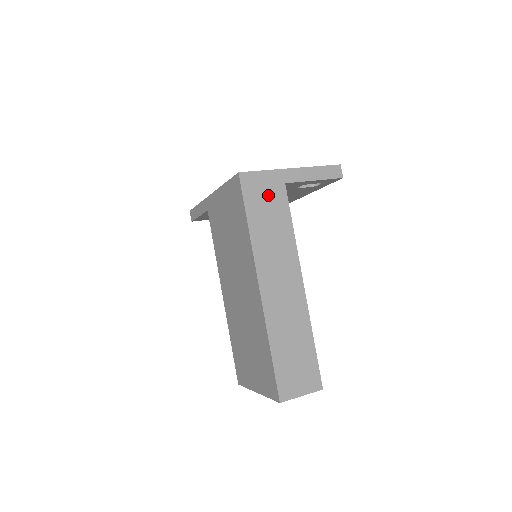
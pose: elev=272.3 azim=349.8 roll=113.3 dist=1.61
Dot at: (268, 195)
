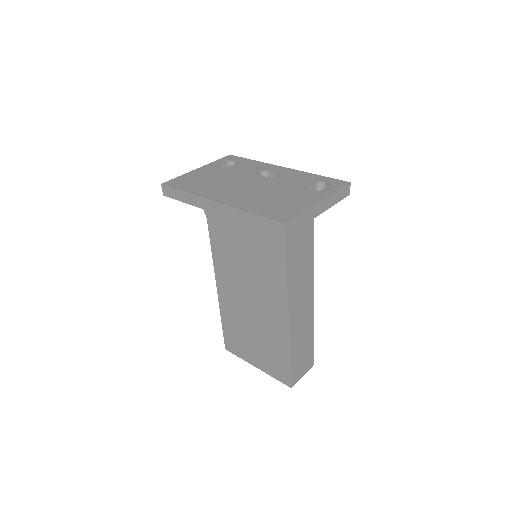
Dot at: (302, 235)
